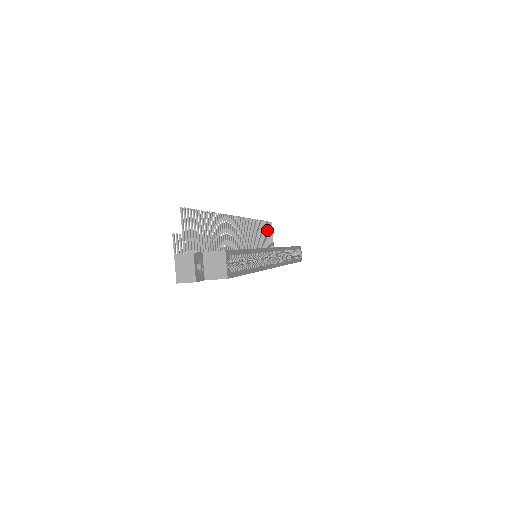
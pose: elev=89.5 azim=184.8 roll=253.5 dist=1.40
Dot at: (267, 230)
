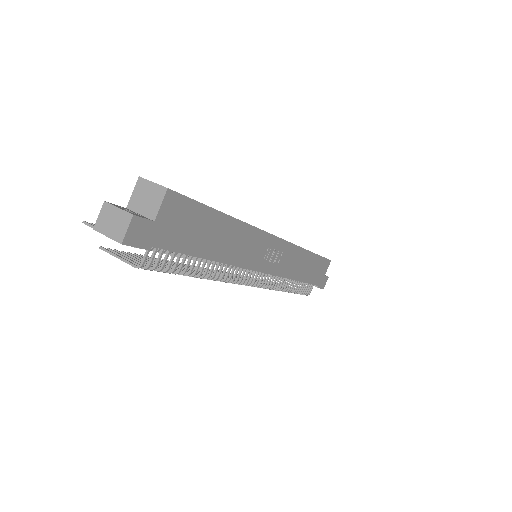
Dot at: occluded
